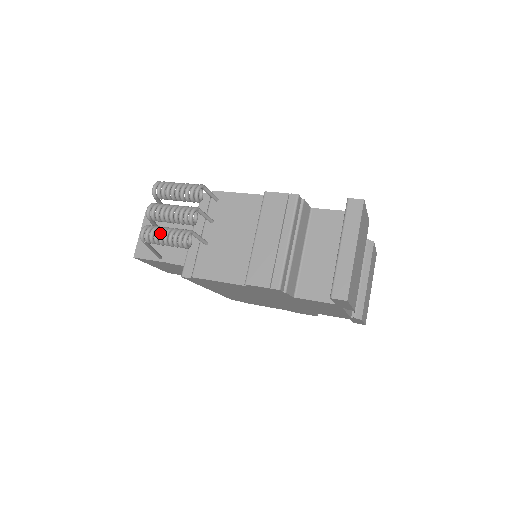
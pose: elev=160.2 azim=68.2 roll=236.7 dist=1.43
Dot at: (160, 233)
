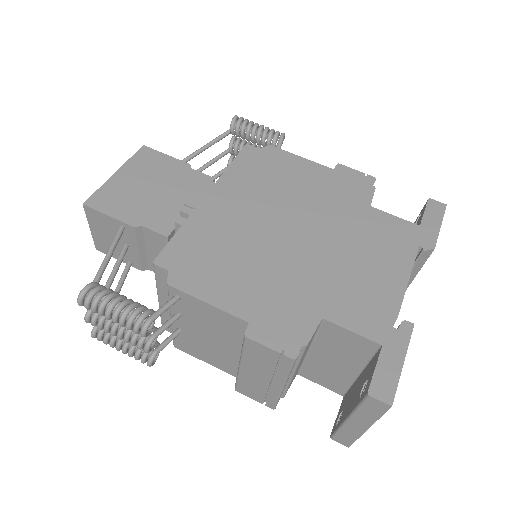
Dot at: (116, 349)
